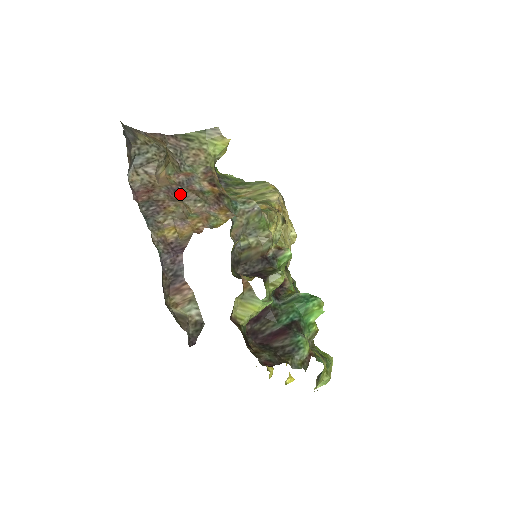
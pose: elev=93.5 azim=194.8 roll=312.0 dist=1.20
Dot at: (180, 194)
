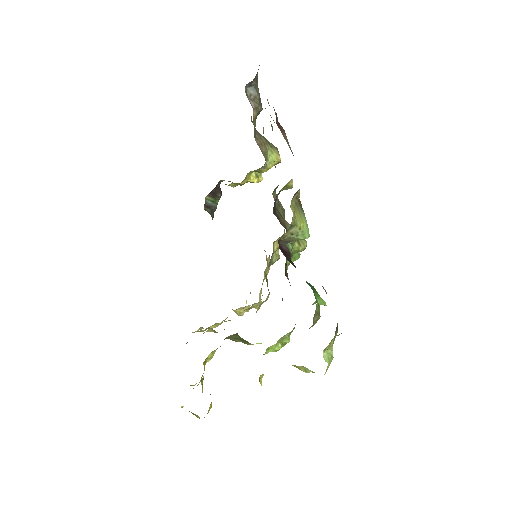
Dot at: occluded
